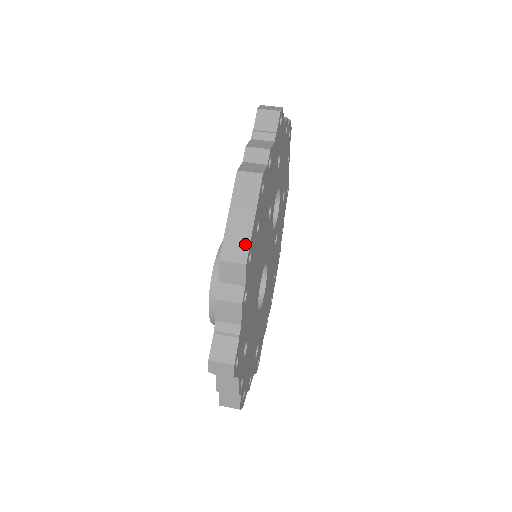
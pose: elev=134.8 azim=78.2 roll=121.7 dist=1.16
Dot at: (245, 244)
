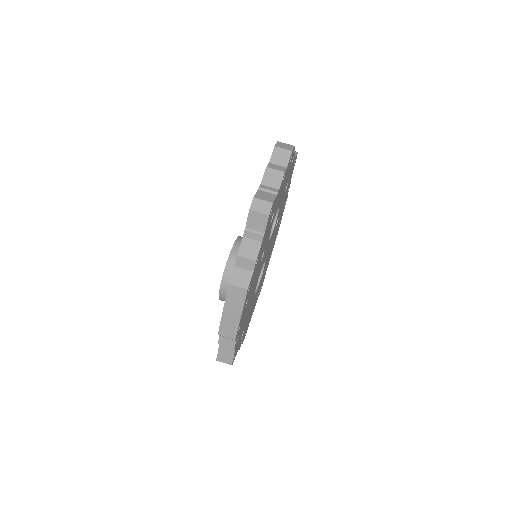
Dot at: (234, 329)
